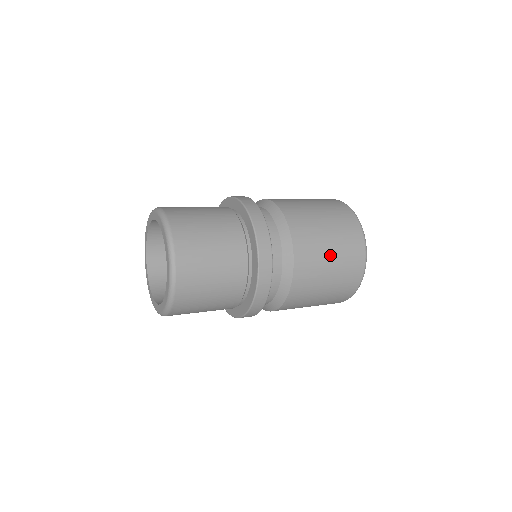
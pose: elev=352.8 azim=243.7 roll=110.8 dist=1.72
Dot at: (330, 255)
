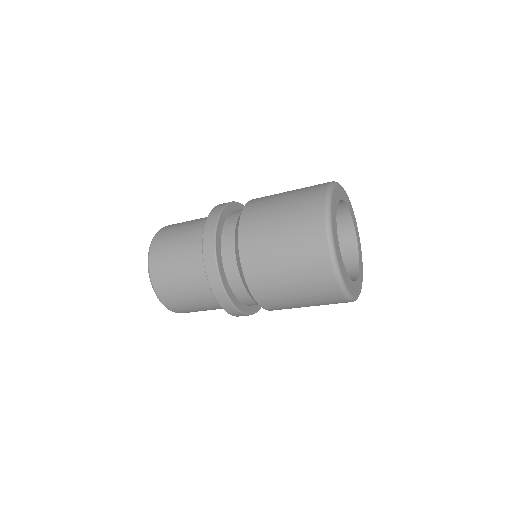
Dot at: (284, 196)
